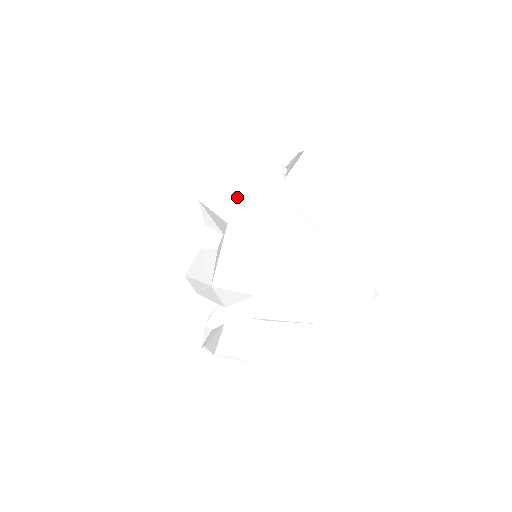
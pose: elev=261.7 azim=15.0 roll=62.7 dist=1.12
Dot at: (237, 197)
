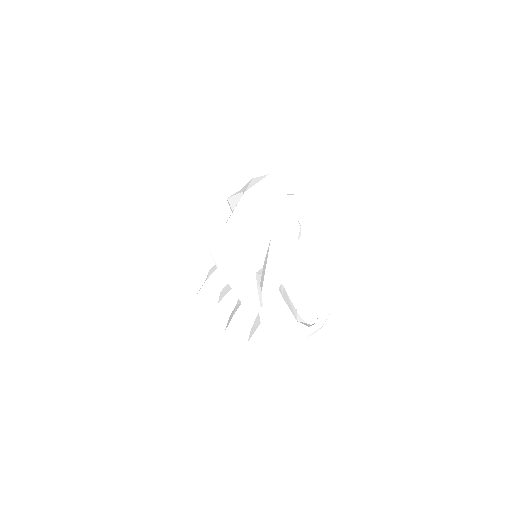
Dot at: occluded
